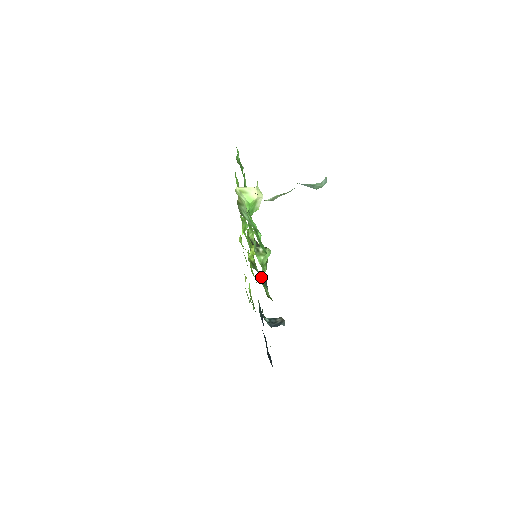
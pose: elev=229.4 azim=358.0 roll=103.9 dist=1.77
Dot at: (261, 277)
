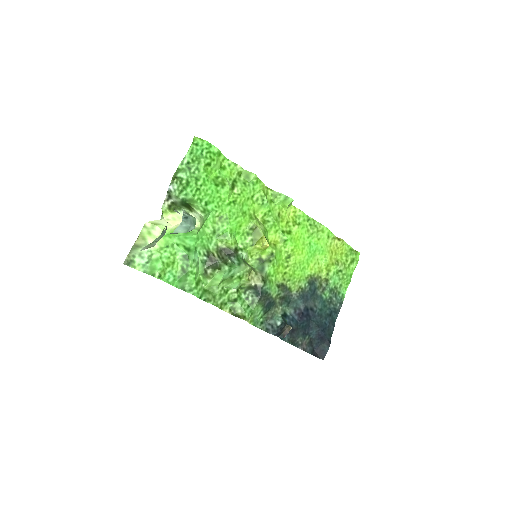
Dot at: (248, 285)
